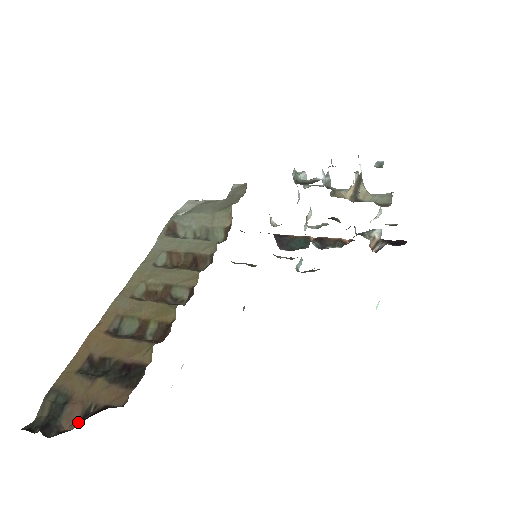
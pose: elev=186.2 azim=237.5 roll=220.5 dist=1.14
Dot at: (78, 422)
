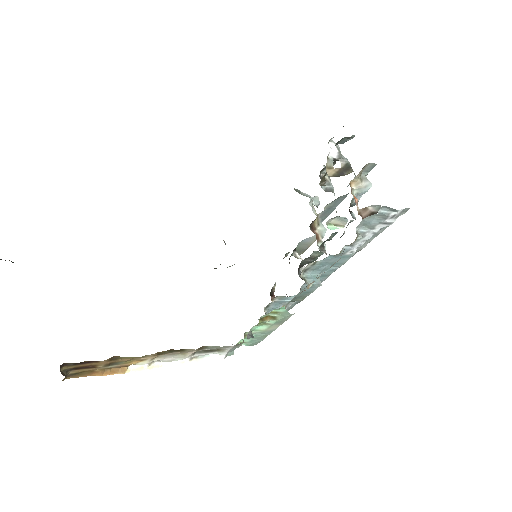
Dot at: occluded
